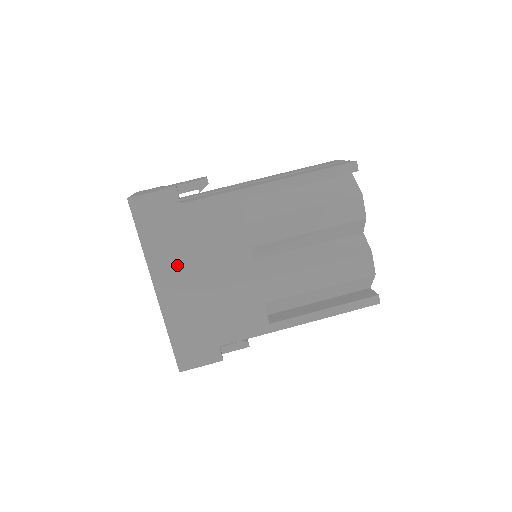
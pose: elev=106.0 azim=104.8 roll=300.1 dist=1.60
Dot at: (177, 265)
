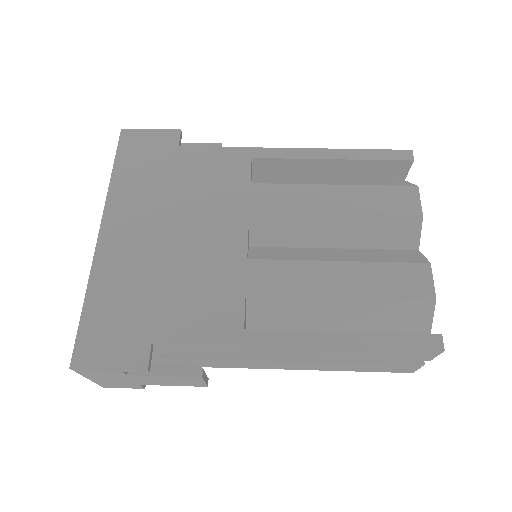
Dot at: (143, 210)
